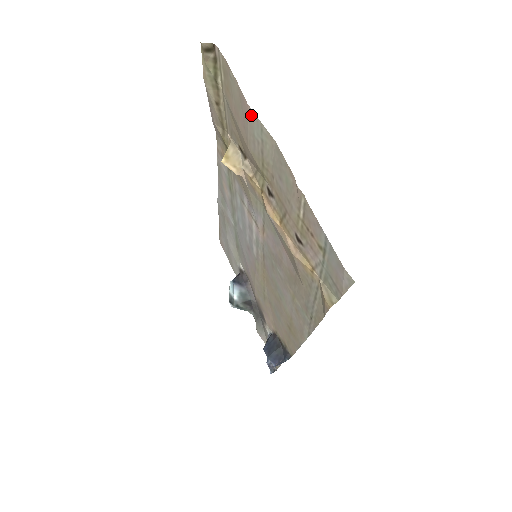
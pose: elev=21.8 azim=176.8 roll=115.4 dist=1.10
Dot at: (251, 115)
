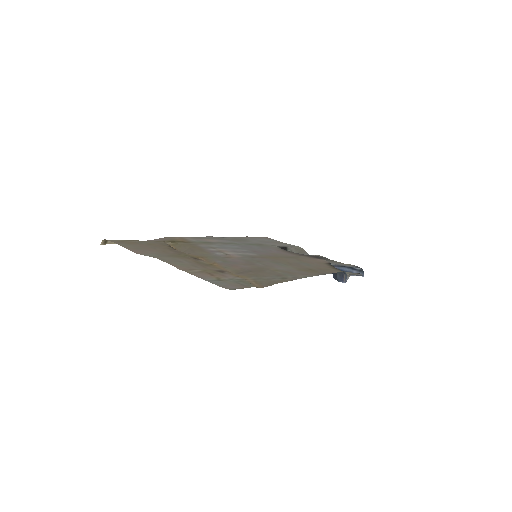
Dot at: (142, 254)
